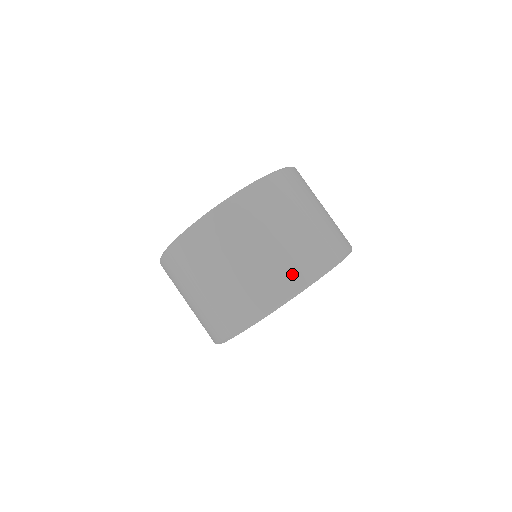
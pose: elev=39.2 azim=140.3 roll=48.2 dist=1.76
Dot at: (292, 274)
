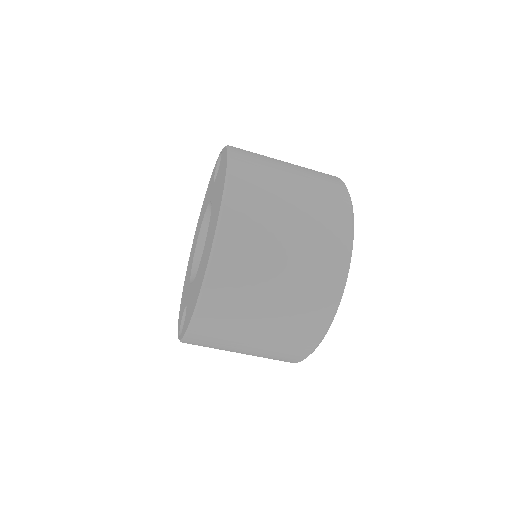
Dot at: (304, 336)
